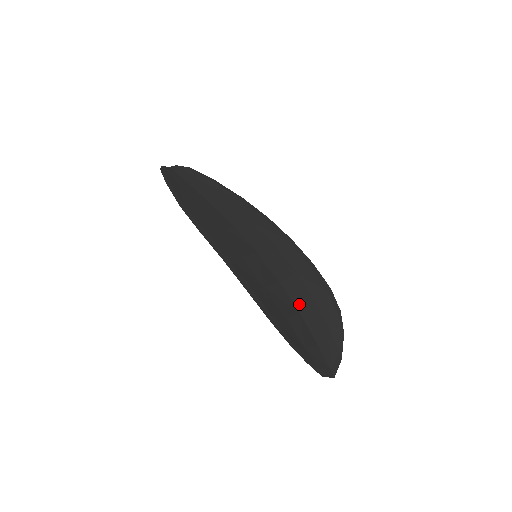
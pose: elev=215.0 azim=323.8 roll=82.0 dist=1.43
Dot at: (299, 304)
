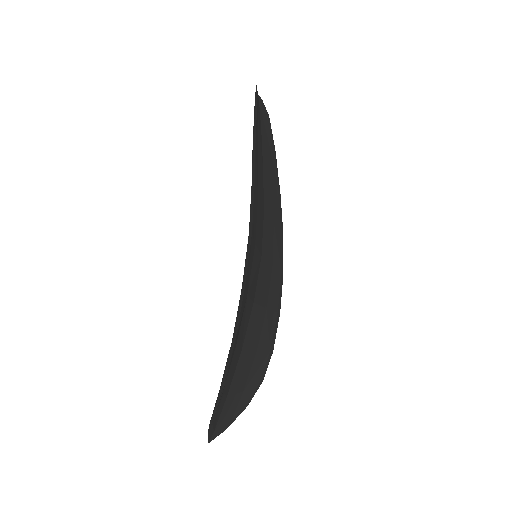
Dot at: (248, 340)
